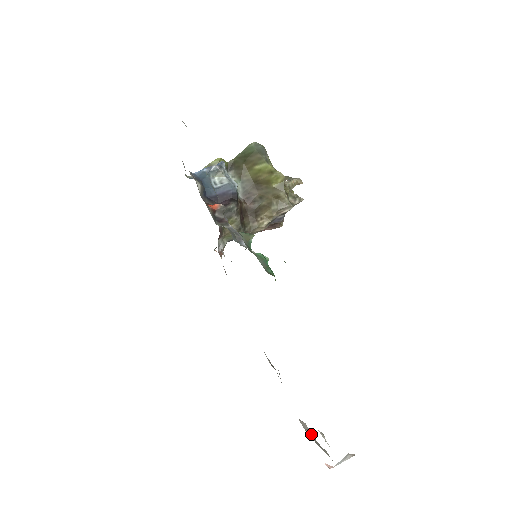
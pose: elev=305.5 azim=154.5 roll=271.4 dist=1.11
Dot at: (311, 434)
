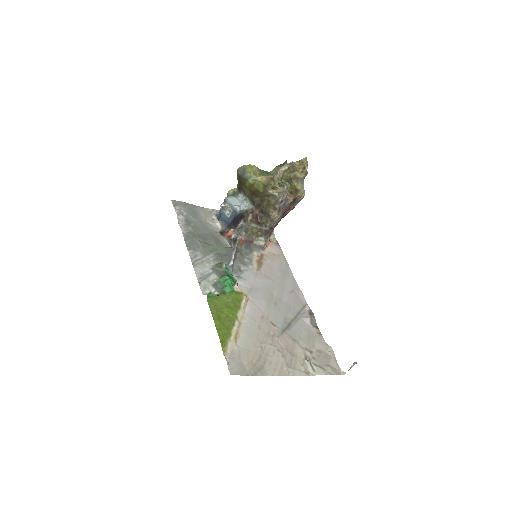
Dot at: (331, 354)
